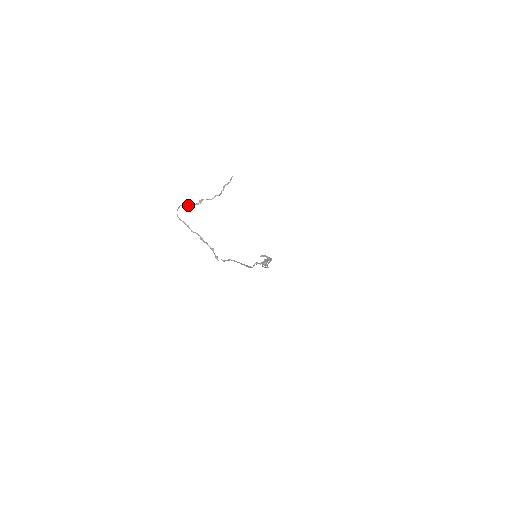
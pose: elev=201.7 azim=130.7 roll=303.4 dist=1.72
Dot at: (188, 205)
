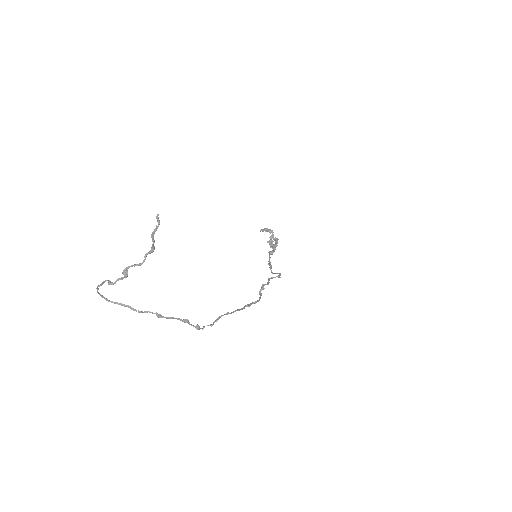
Dot at: occluded
